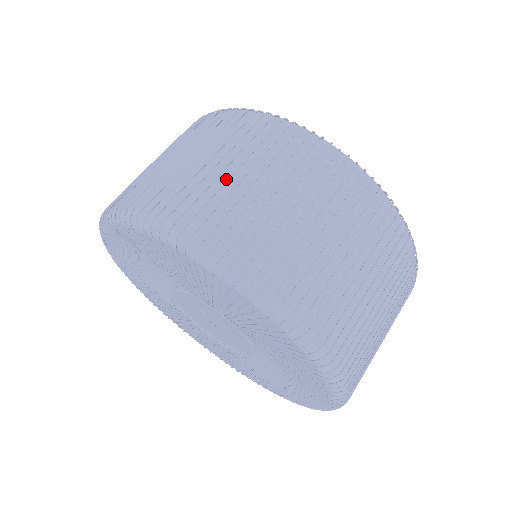
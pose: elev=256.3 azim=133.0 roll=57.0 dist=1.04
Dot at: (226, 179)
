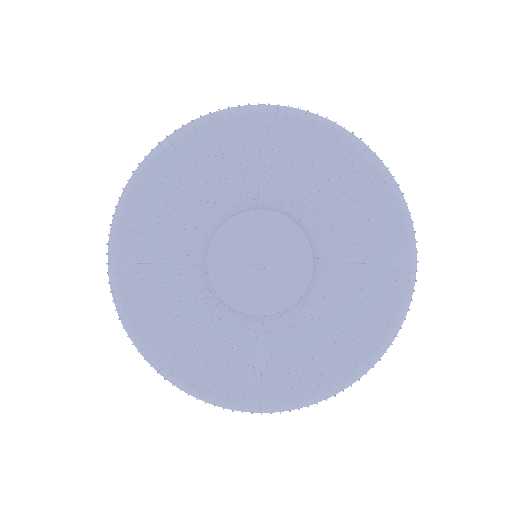
Dot at: occluded
